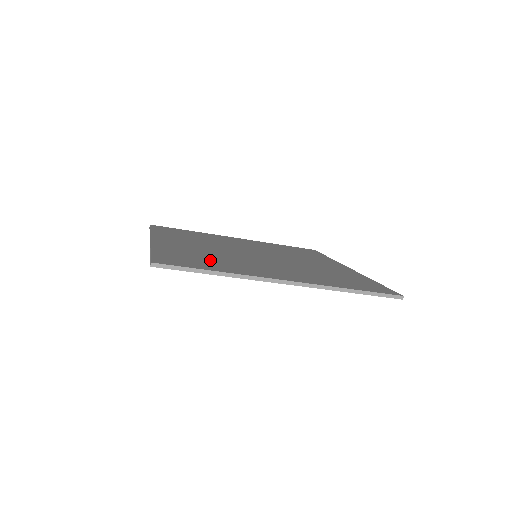
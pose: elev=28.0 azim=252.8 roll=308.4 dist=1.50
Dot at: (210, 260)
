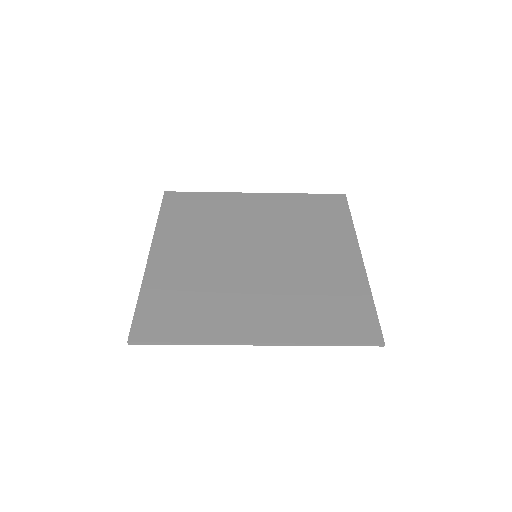
Dot at: (192, 305)
